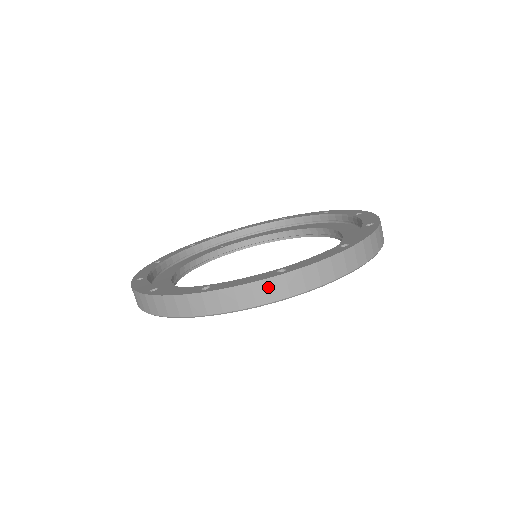
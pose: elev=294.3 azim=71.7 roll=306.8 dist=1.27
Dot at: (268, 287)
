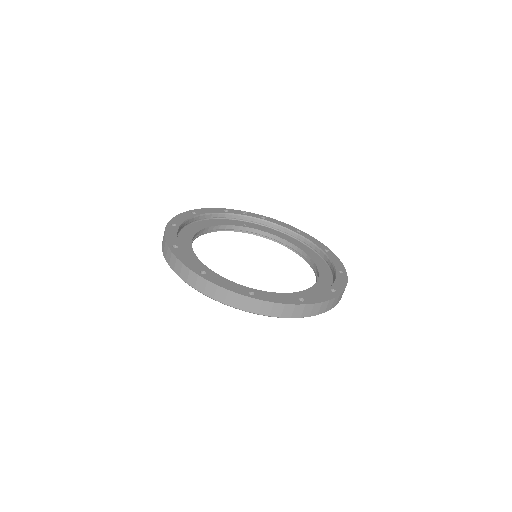
Dot at: (237, 299)
